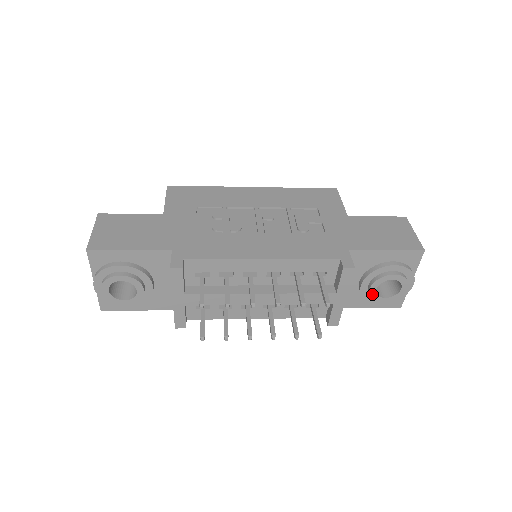
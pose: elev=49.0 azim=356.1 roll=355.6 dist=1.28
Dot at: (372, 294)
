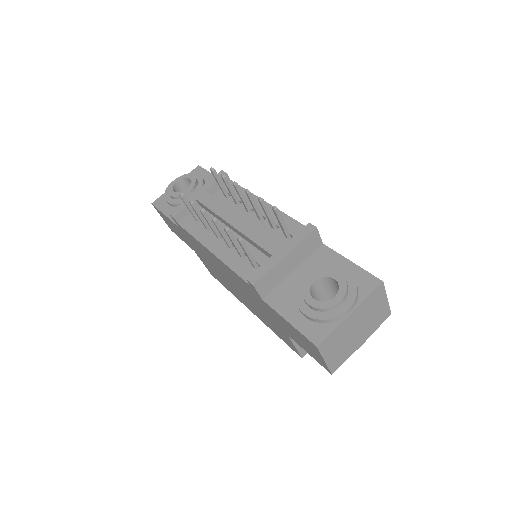
Dot at: (306, 286)
